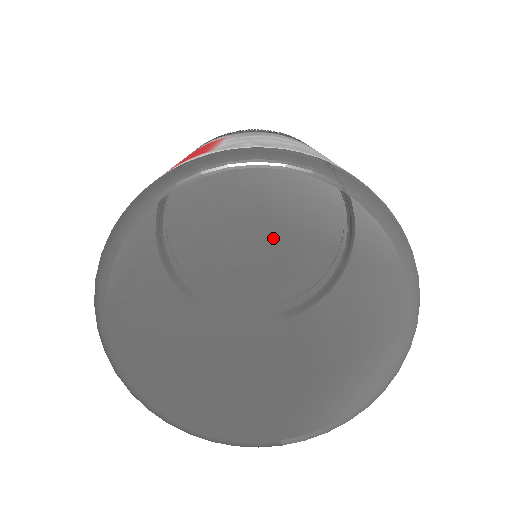
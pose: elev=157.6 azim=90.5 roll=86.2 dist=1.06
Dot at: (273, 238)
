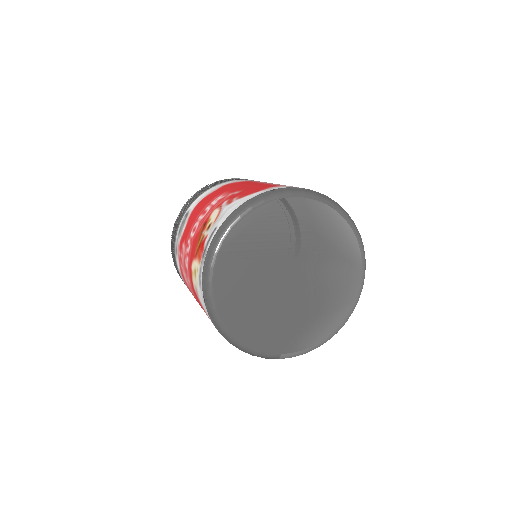
Dot at: (312, 236)
